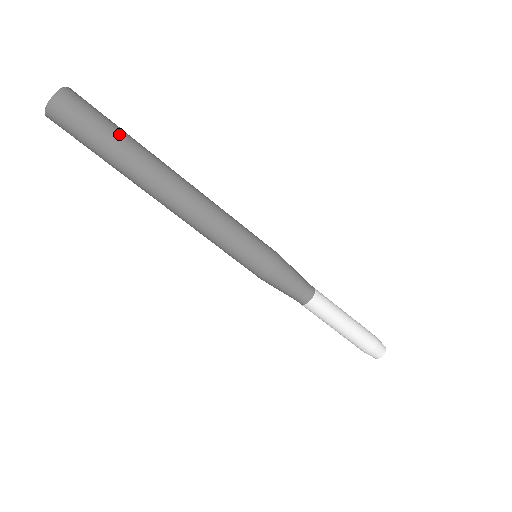
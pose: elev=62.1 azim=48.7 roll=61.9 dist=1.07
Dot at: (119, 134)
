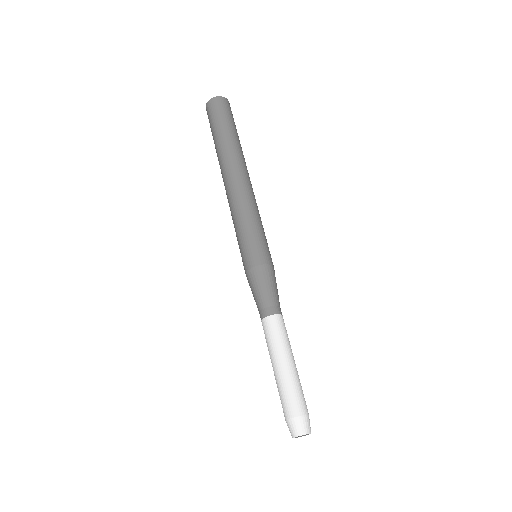
Dot at: (234, 130)
